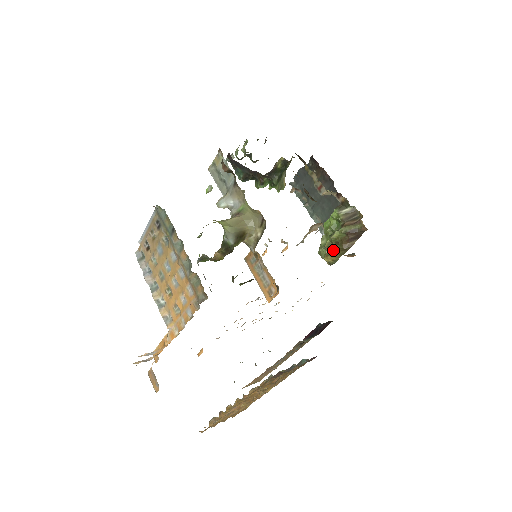
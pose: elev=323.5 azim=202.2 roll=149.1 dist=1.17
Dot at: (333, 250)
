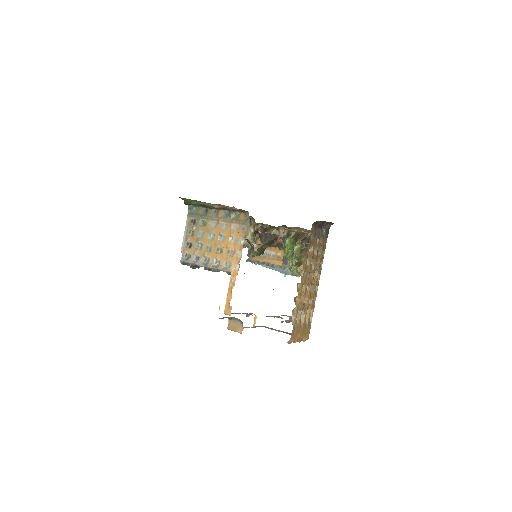
Dot at: (299, 260)
